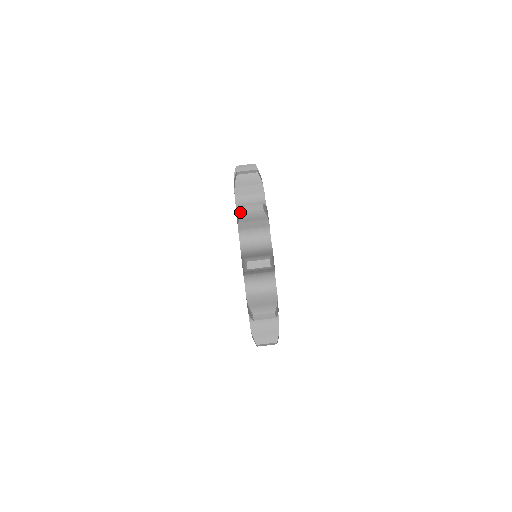
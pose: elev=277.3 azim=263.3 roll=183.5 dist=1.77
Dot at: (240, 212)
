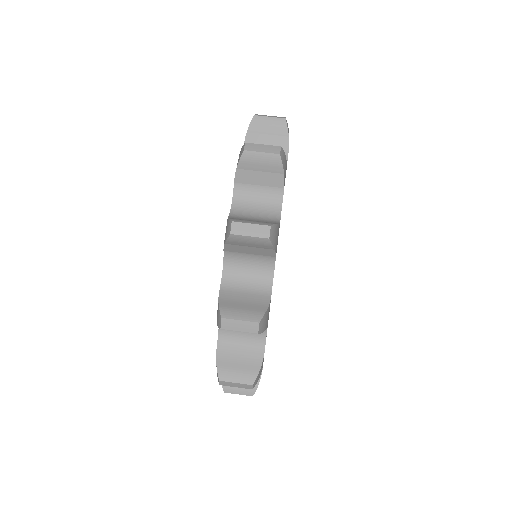
Dot at: (243, 150)
